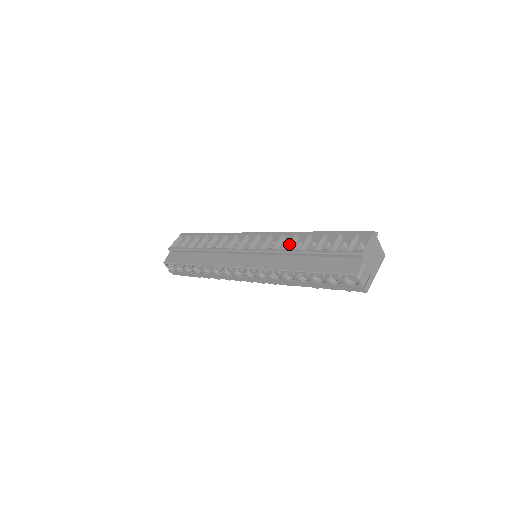
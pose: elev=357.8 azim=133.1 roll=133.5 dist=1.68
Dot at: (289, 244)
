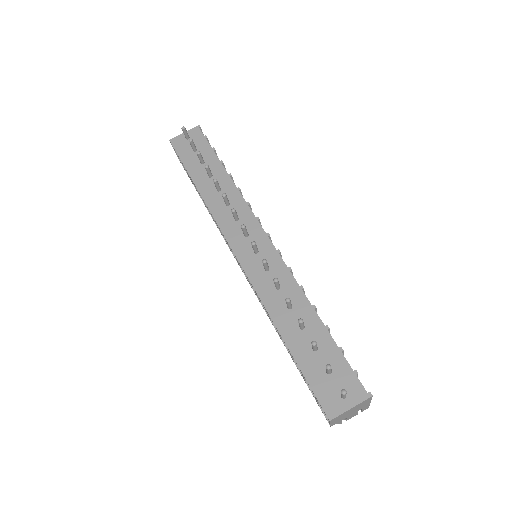
Dot at: (269, 317)
